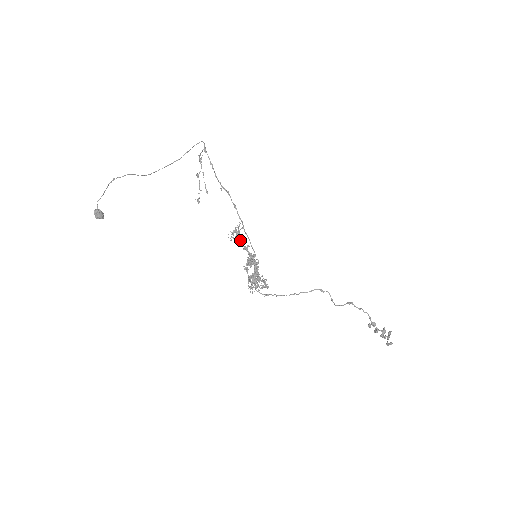
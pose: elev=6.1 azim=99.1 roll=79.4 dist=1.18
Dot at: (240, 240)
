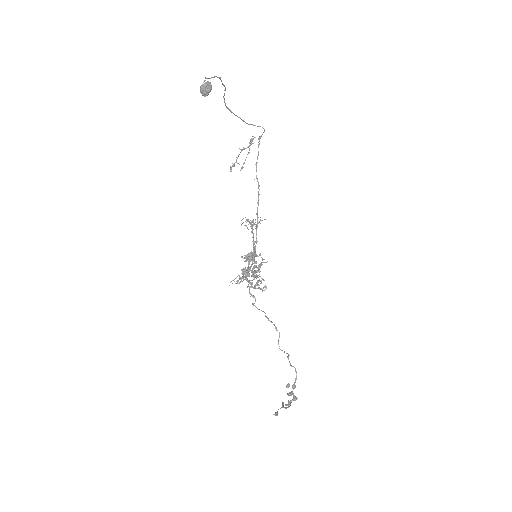
Dot at: occluded
